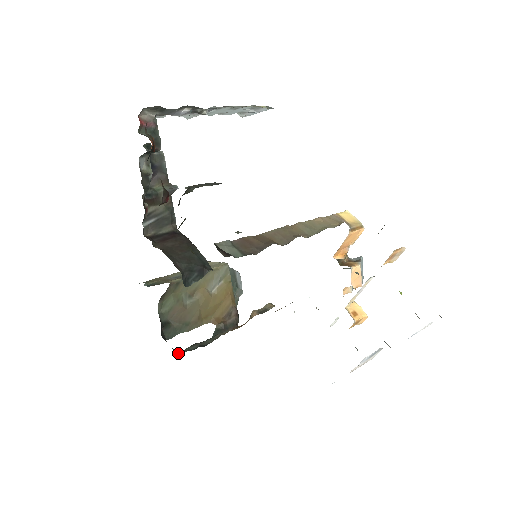
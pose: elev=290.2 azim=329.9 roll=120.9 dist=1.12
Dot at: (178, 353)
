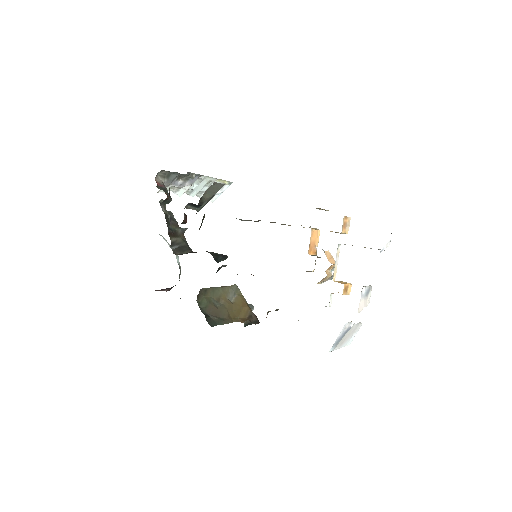
Dot at: occluded
